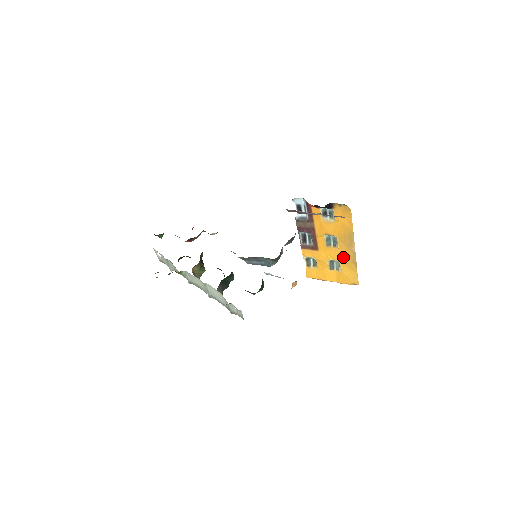
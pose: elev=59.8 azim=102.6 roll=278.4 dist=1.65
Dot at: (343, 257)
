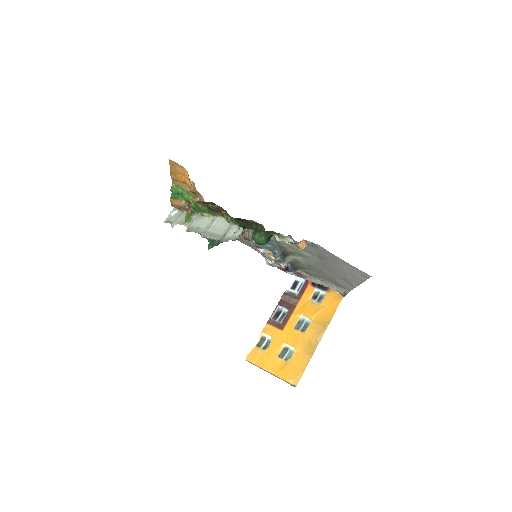
Dot at: (303, 345)
